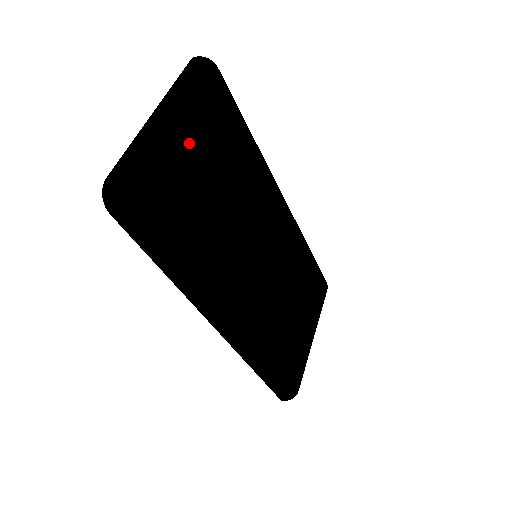
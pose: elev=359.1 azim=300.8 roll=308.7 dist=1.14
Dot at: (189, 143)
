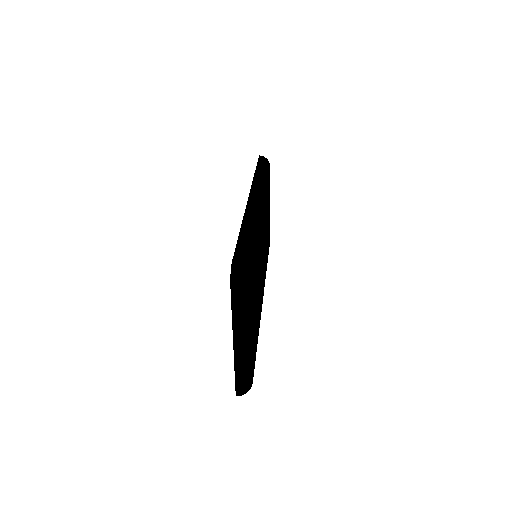
Dot at: (253, 328)
